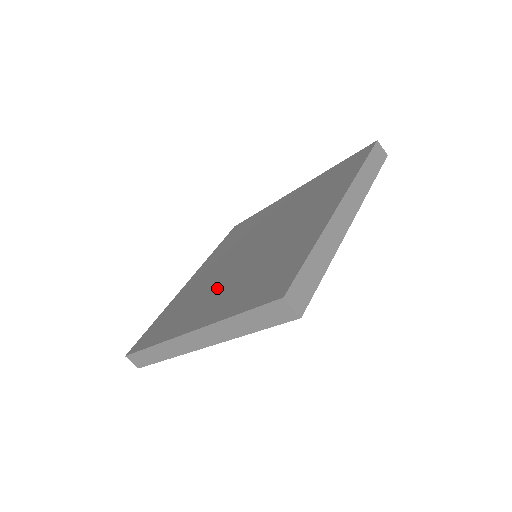
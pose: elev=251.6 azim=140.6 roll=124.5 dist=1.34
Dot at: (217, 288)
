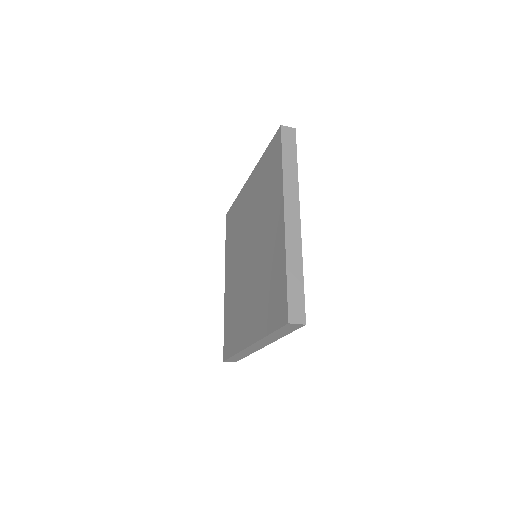
Dot at: (247, 300)
